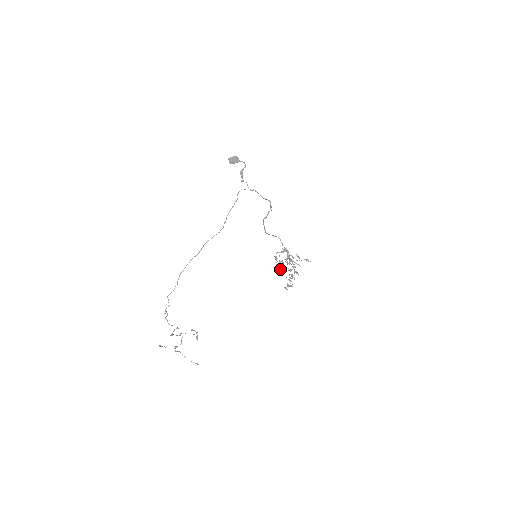
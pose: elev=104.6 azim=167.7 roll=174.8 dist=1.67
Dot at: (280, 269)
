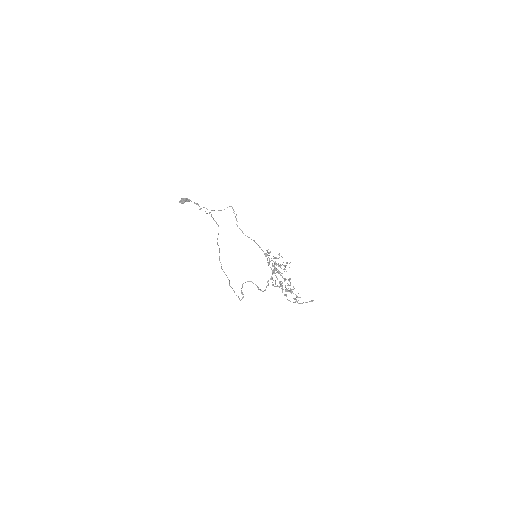
Dot at: occluded
